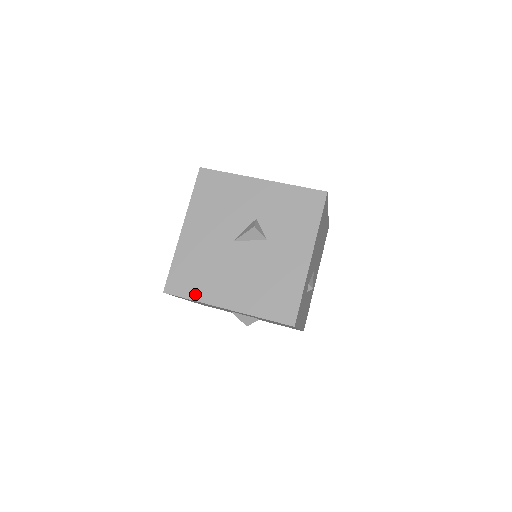
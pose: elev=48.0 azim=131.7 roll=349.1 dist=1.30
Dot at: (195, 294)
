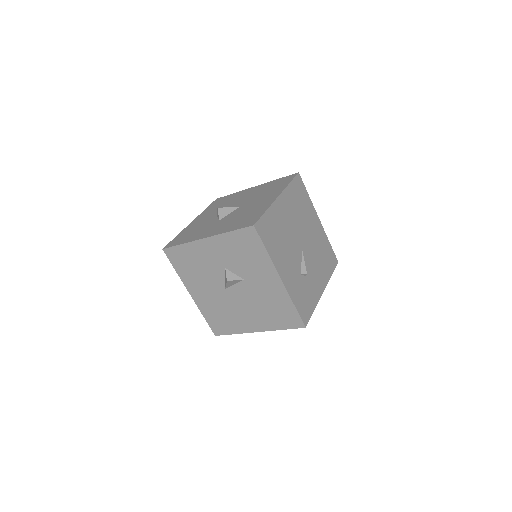
Dot at: (232, 330)
